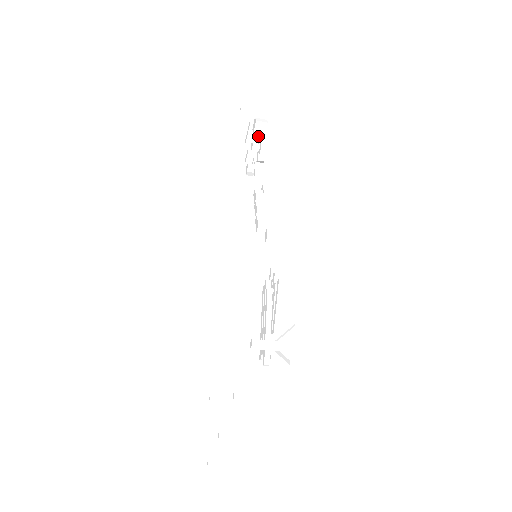
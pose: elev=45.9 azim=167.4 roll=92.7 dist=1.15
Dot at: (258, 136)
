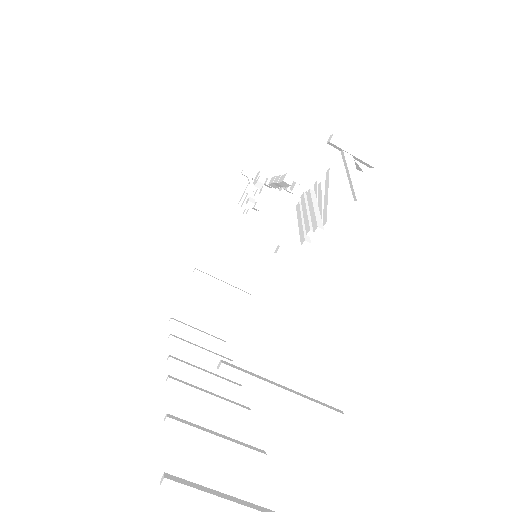
Dot at: occluded
